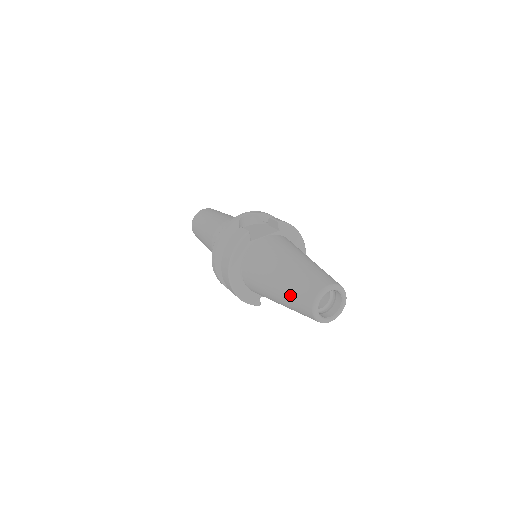
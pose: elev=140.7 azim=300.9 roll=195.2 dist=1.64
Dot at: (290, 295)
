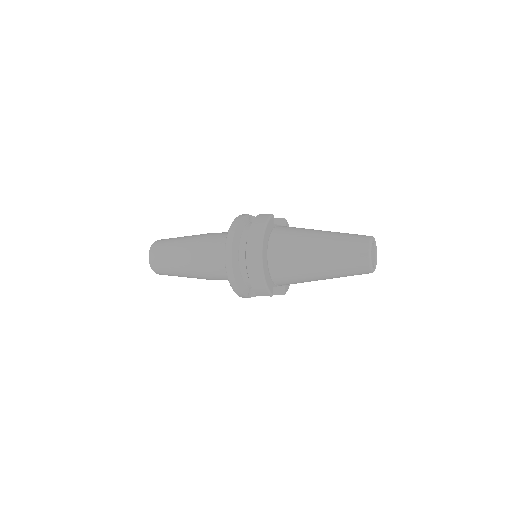
Dot at: (339, 248)
